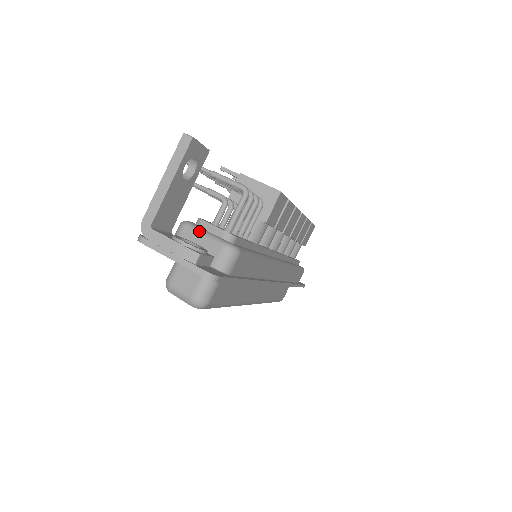
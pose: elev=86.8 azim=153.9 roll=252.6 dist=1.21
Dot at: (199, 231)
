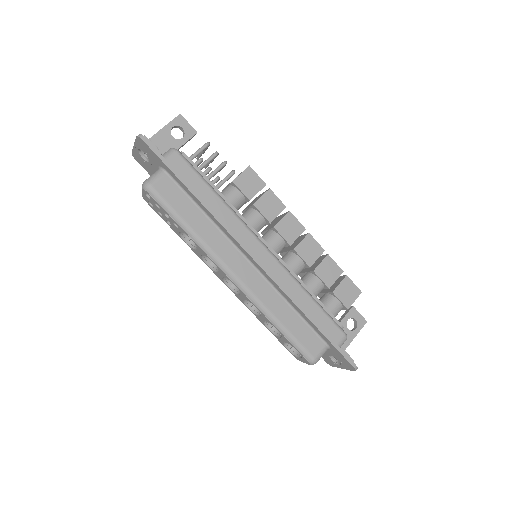
Dot at: occluded
